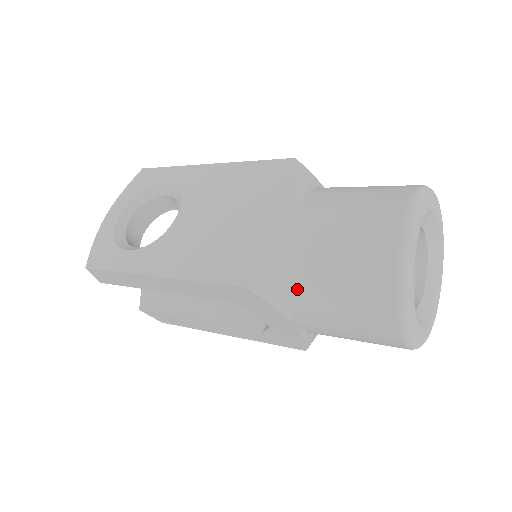
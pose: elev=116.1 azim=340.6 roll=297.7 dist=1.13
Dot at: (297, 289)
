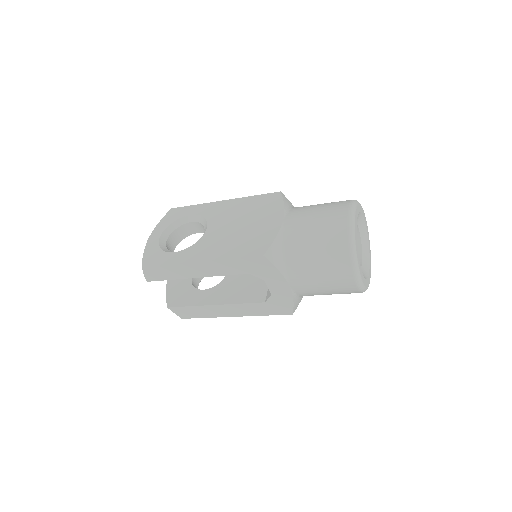
Dot at: (292, 257)
